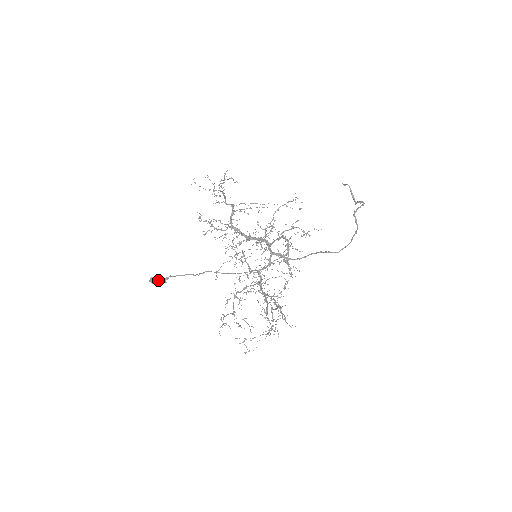
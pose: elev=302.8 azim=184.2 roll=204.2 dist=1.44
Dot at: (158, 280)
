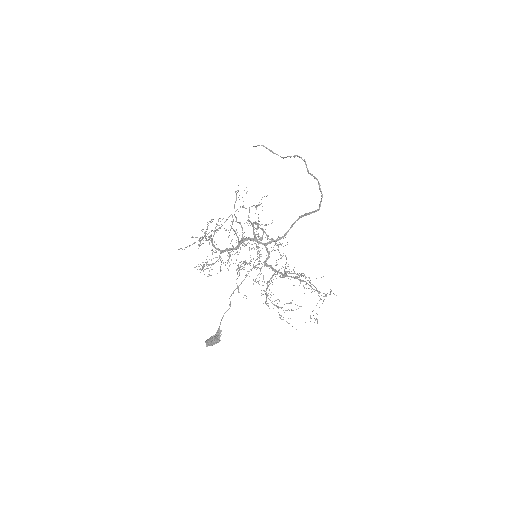
Dot at: (216, 340)
